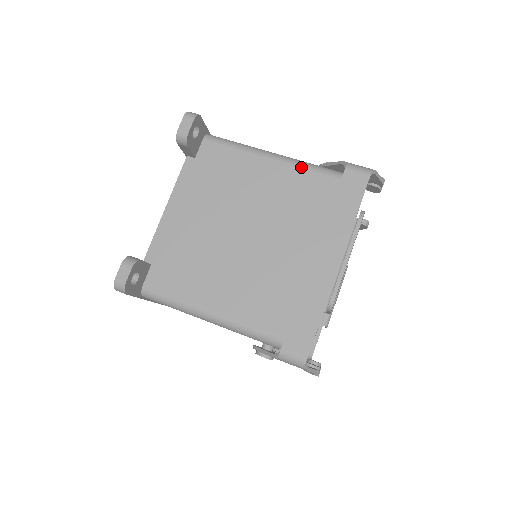
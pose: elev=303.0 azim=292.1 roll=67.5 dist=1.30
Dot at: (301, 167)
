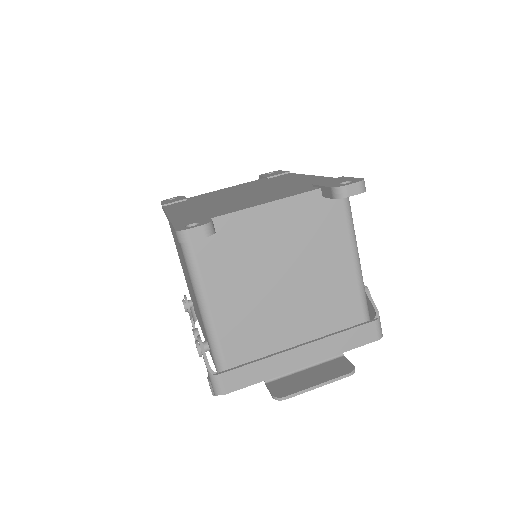
Dot at: (359, 287)
